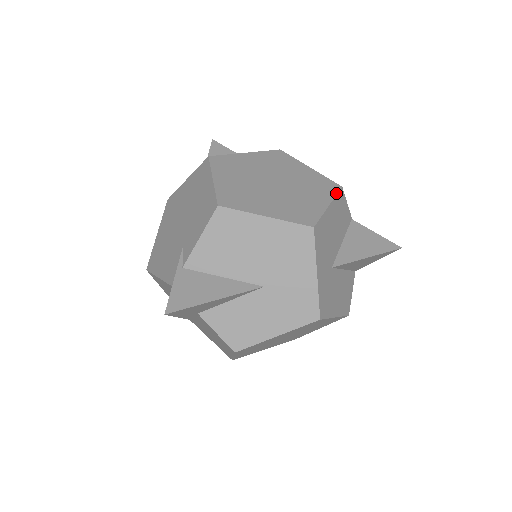
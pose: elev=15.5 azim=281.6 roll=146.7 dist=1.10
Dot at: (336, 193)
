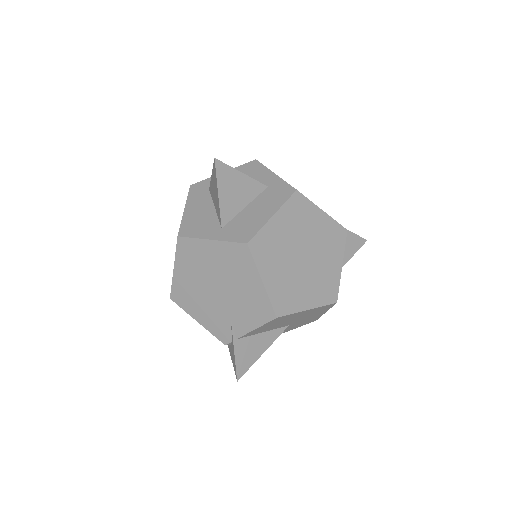
Dot at: occluded
